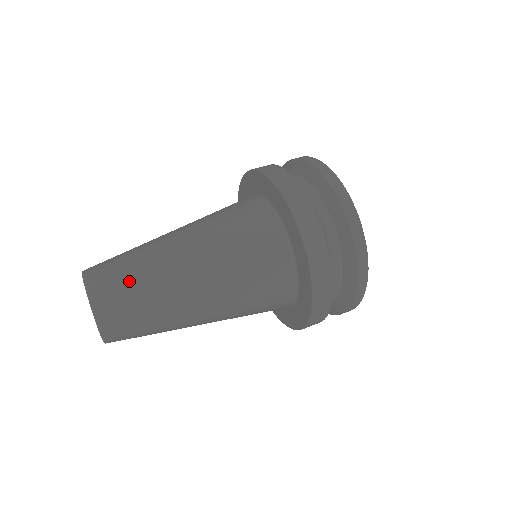
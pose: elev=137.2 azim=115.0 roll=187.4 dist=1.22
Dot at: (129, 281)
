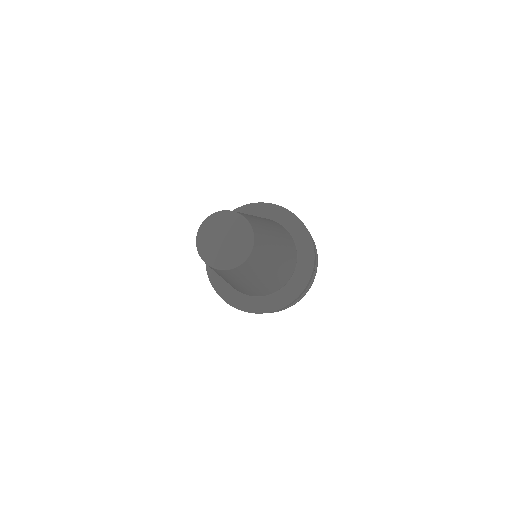
Dot at: (264, 237)
